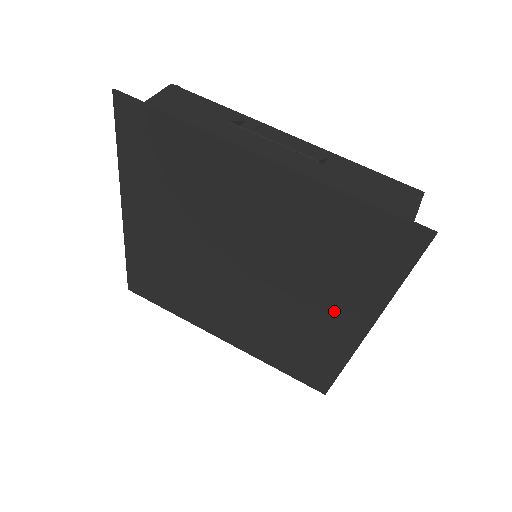
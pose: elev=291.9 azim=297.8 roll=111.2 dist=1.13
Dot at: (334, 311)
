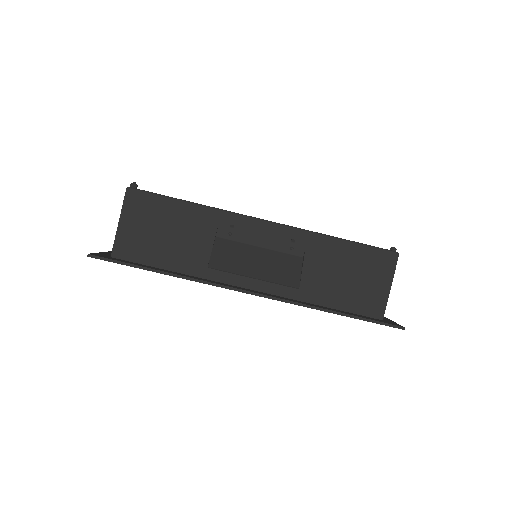
Dot at: occluded
